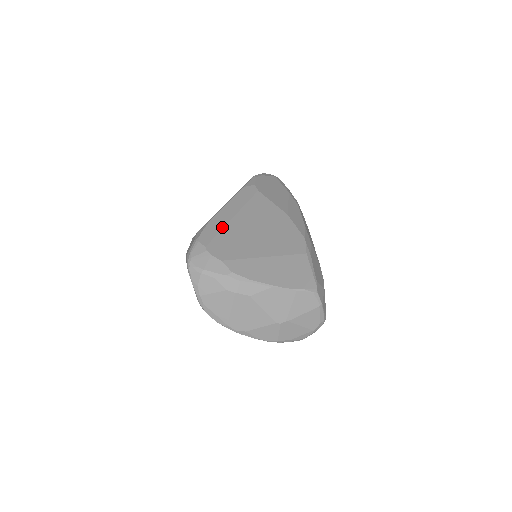
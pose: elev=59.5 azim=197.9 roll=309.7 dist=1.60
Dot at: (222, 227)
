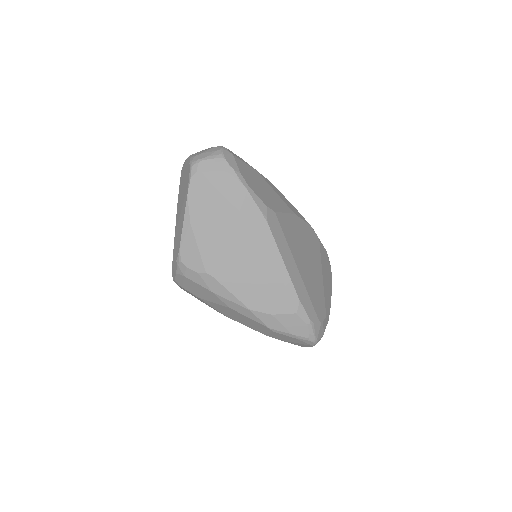
Dot at: (306, 290)
